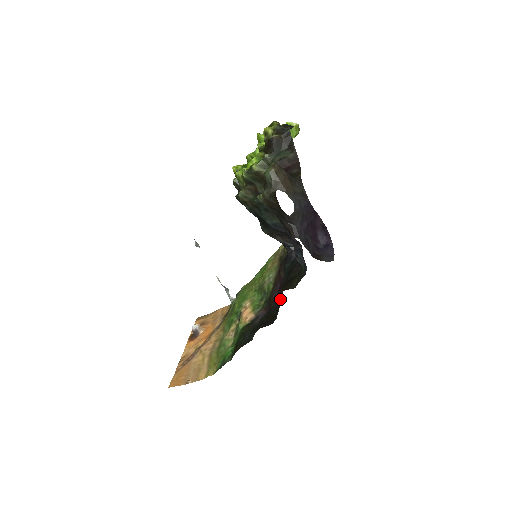
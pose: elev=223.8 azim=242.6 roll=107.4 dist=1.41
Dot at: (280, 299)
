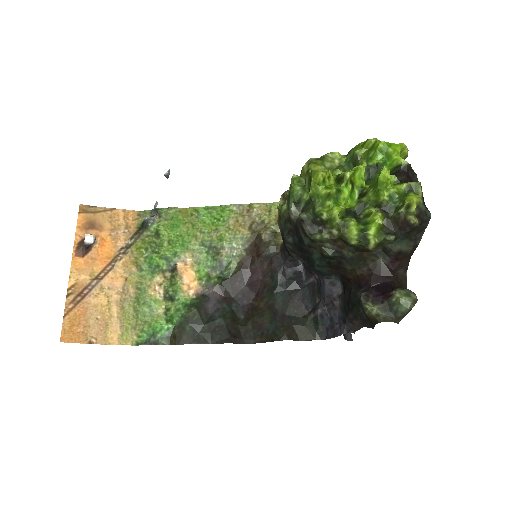
Dot at: (266, 324)
